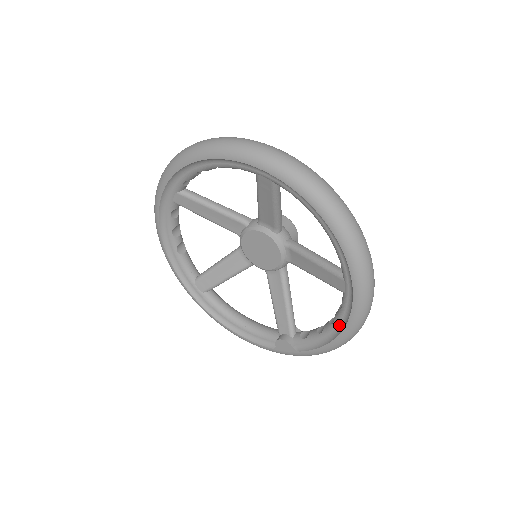
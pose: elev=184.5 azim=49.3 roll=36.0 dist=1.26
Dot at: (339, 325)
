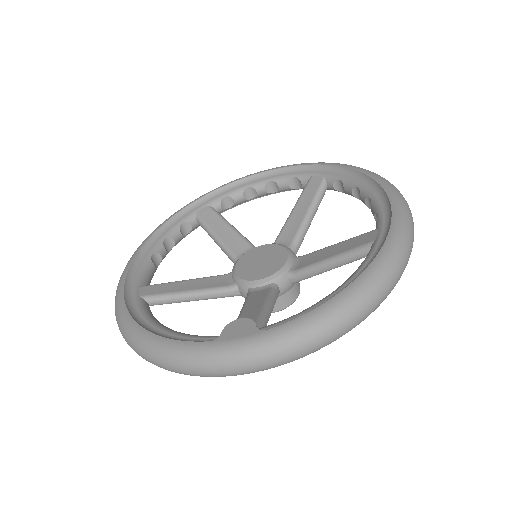
Dot at: (356, 276)
